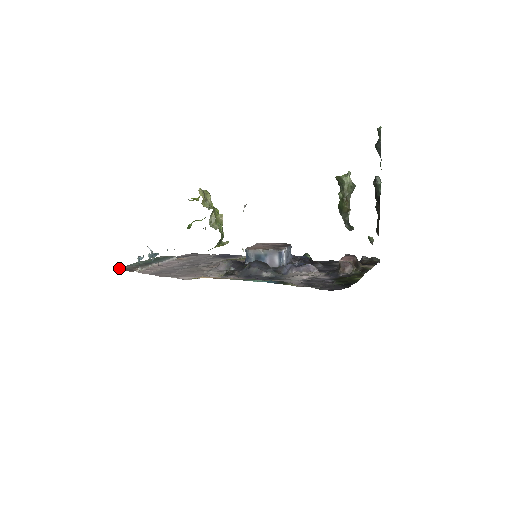
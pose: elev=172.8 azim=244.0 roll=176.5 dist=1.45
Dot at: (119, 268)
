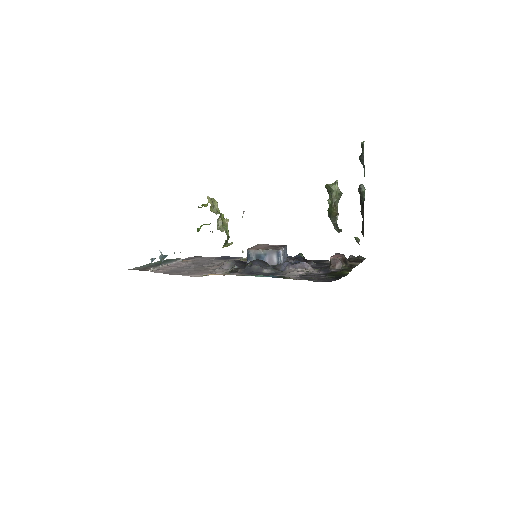
Dot at: (133, 269)
